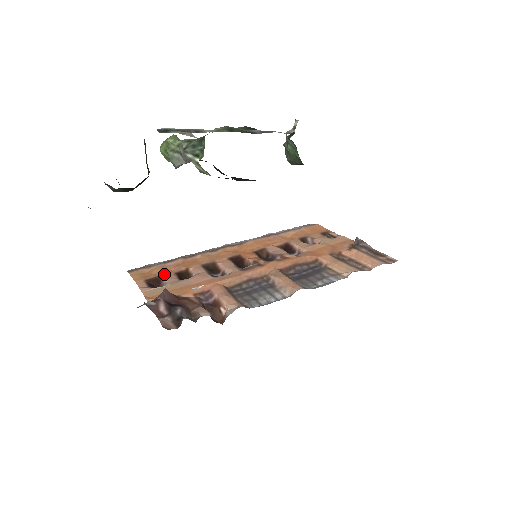
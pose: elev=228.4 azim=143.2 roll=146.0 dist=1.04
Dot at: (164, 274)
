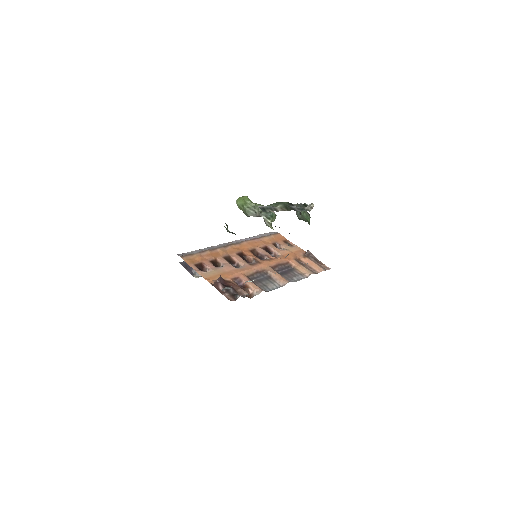
Dot at: (204, 261)
